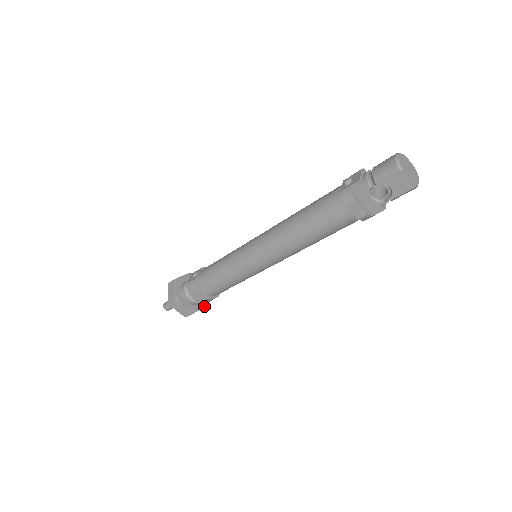
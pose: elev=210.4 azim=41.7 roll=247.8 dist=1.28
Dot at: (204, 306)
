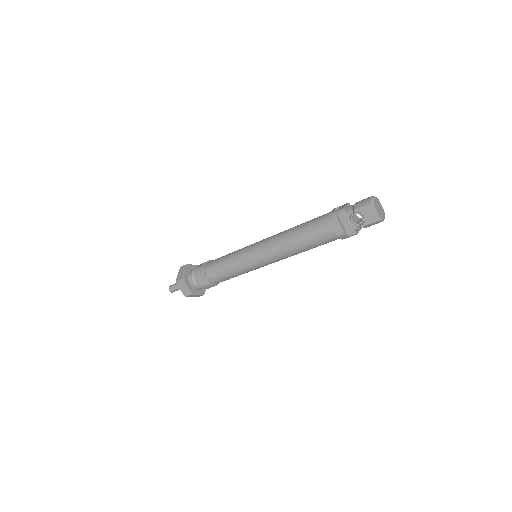
Dot at: (202, 293)
